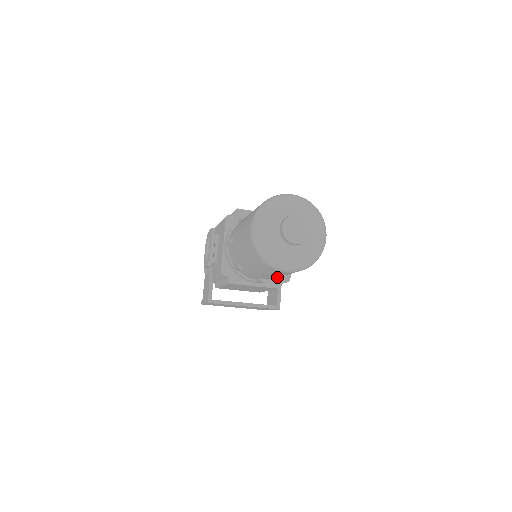
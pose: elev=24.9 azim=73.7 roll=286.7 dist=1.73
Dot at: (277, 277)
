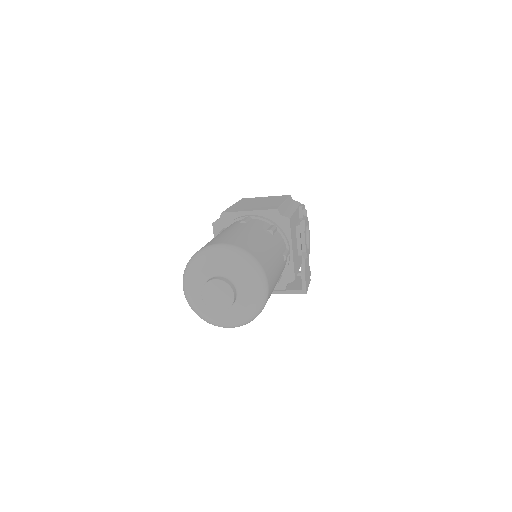
Dot at: occluded
